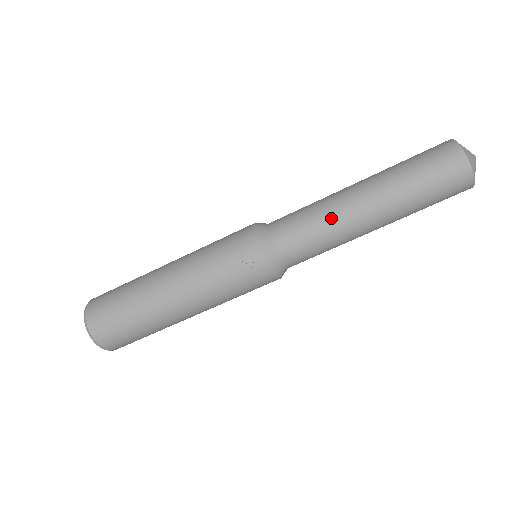
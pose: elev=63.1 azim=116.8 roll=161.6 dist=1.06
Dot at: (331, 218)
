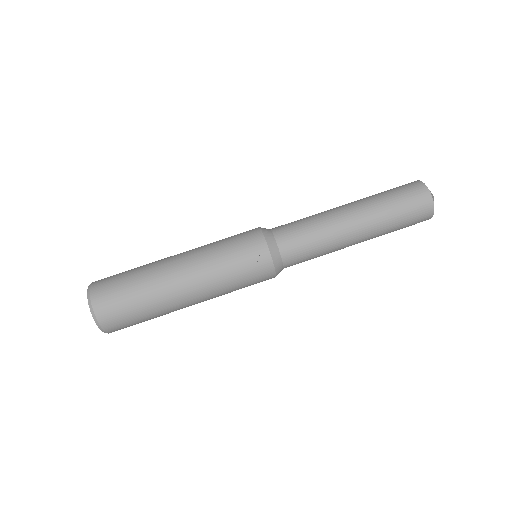
Dot at: (327, 229)
